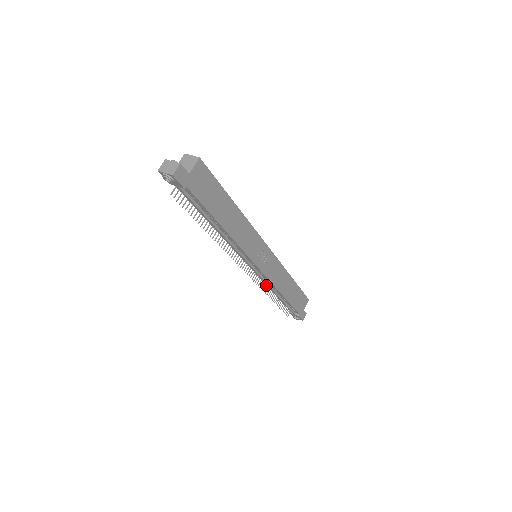
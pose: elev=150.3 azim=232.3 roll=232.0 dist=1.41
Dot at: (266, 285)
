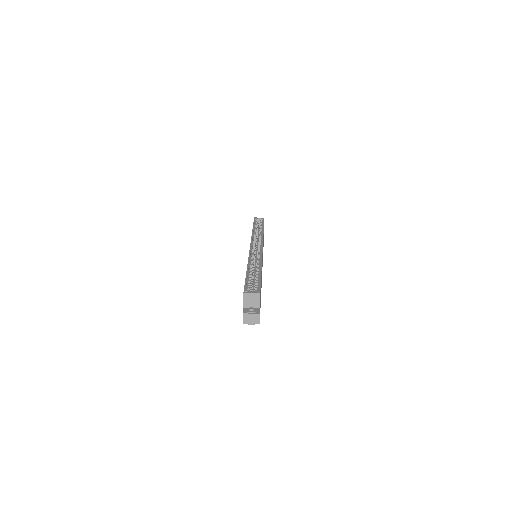
Dot at: occluded
